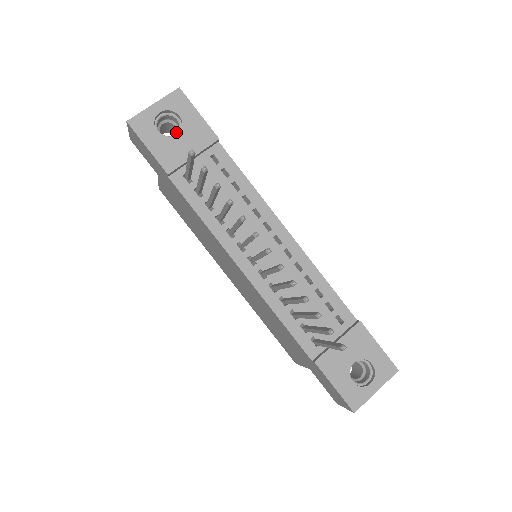
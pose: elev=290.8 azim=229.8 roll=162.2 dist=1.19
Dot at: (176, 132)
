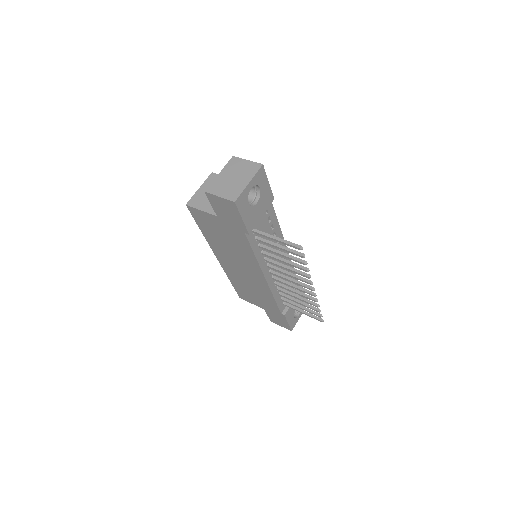
Dot at: occluded
